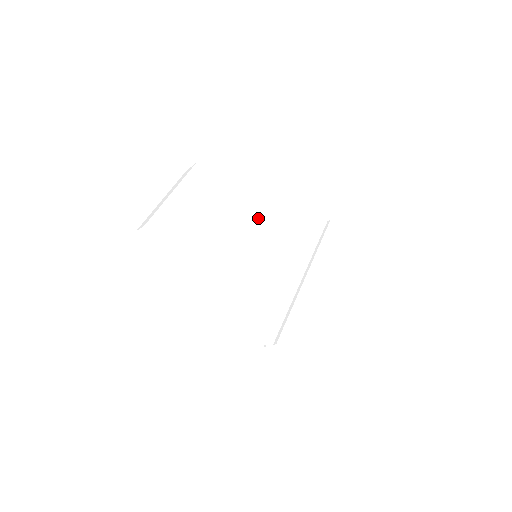
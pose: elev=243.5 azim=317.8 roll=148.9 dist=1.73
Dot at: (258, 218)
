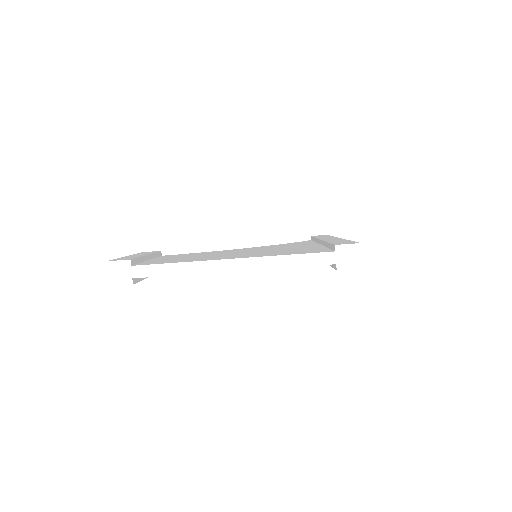
Dot at: occluded
